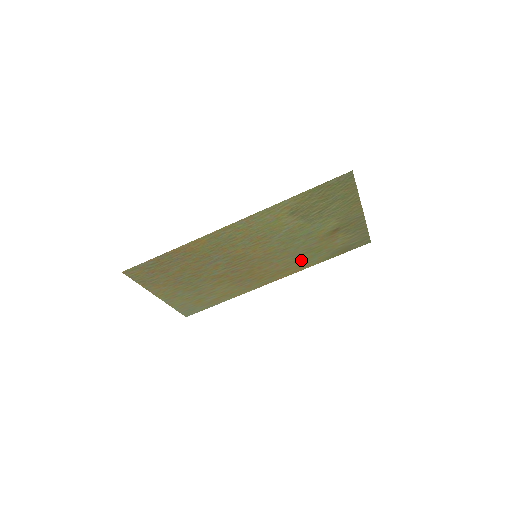
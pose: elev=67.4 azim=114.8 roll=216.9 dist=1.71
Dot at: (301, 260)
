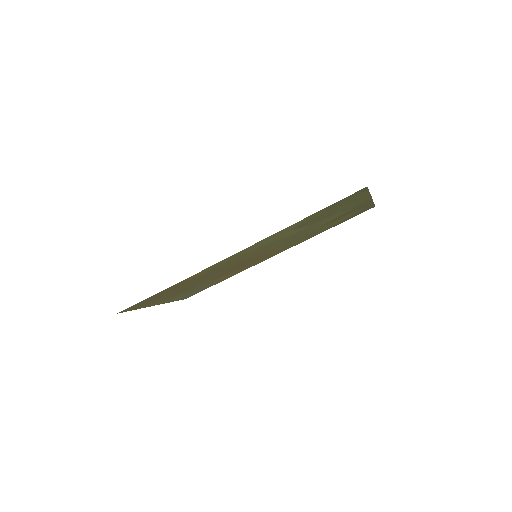
Dot at: (302, 239)
